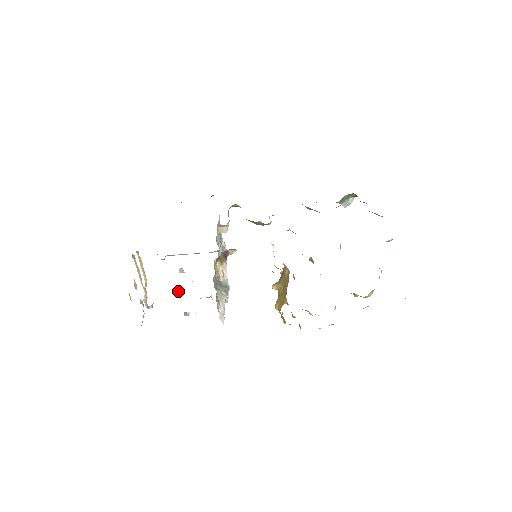
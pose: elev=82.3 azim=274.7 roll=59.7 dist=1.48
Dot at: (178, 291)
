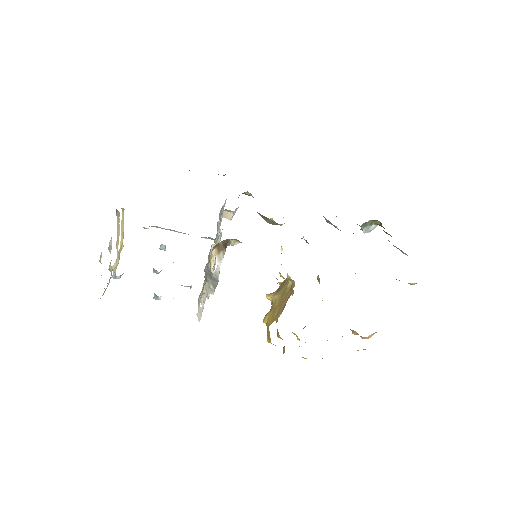
Dot at: (154, 269)
